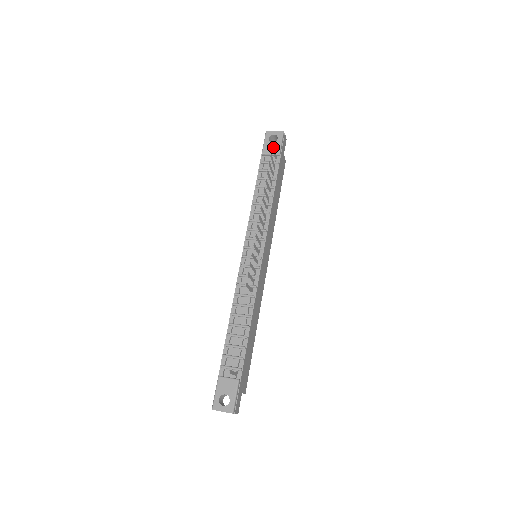
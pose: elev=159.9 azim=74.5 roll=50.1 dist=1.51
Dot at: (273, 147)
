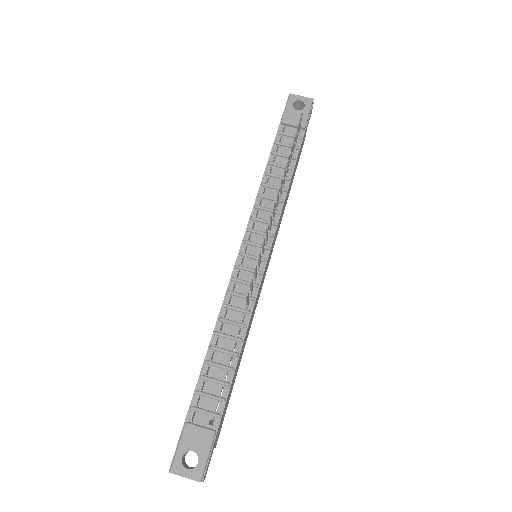
Dot at: (302, 114)
